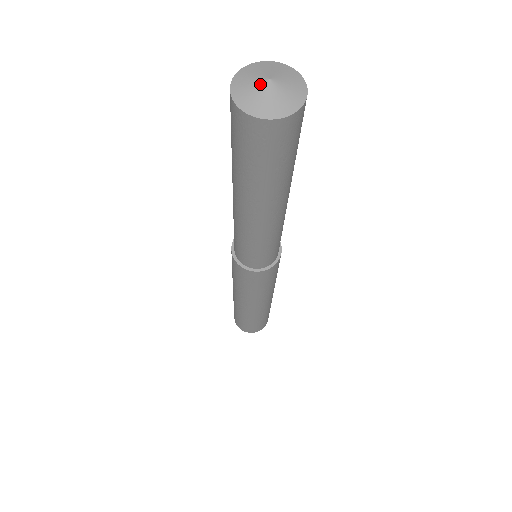
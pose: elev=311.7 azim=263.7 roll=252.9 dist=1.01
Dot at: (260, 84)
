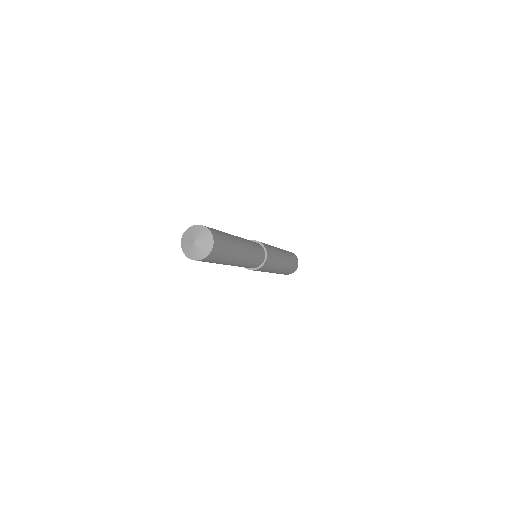
Dot at: (191, 240)
